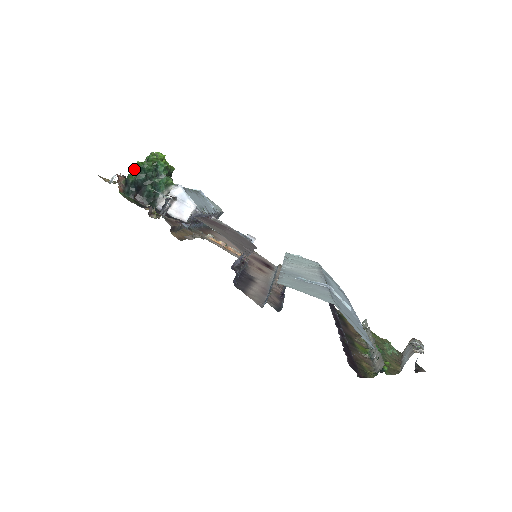
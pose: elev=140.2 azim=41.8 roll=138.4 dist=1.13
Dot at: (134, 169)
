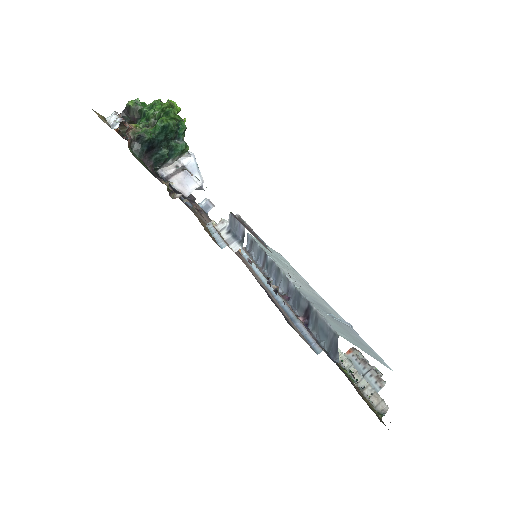
Dot at: (129, 106)
